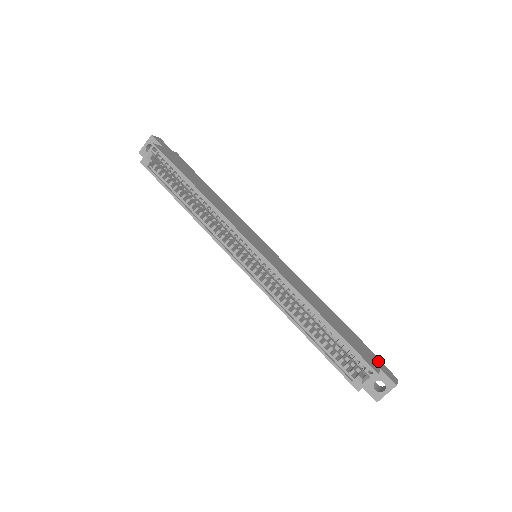
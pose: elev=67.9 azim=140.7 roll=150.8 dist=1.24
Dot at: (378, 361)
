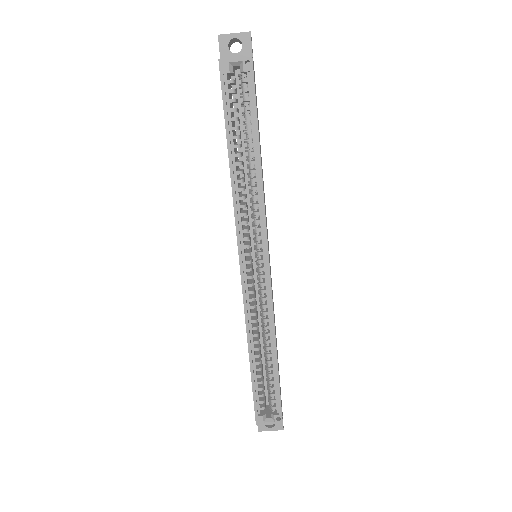
Dot at: occluded
